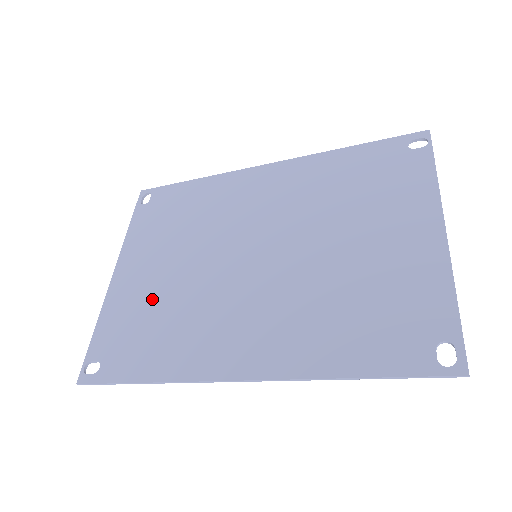
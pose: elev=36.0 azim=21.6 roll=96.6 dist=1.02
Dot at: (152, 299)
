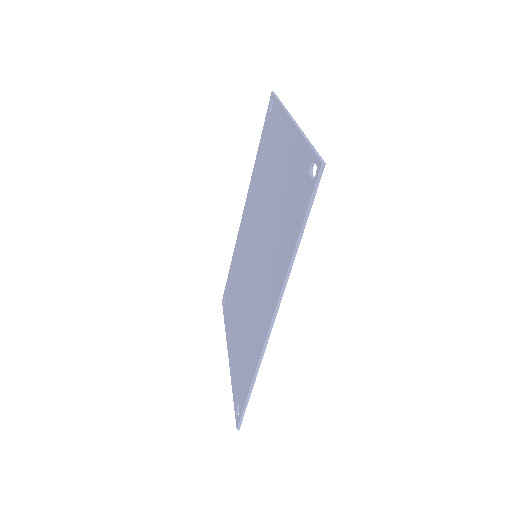
Dot at: (240, 342)
